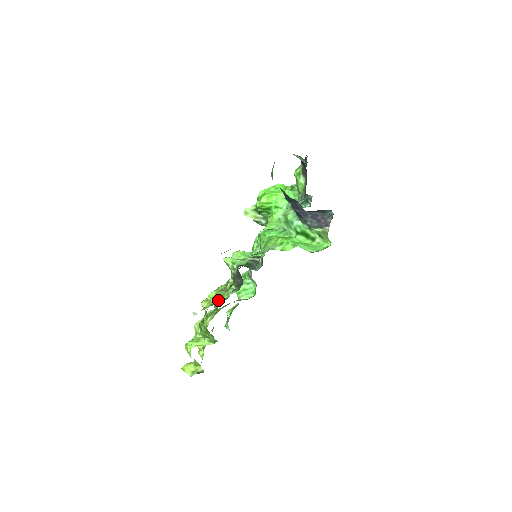
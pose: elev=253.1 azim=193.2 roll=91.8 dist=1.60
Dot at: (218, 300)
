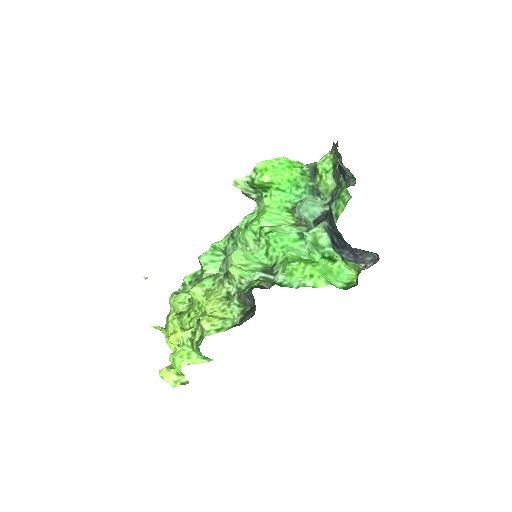
Dot at: (224, 323)
